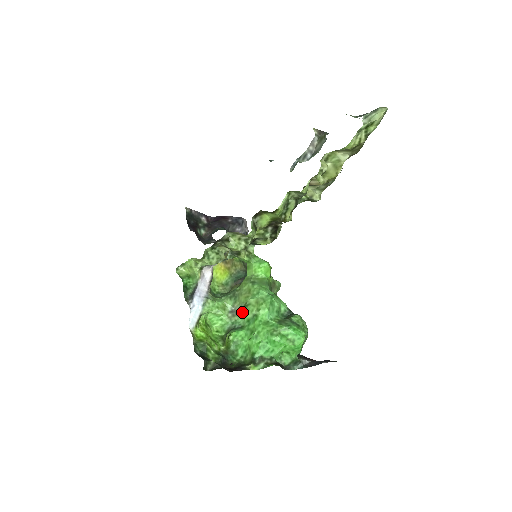
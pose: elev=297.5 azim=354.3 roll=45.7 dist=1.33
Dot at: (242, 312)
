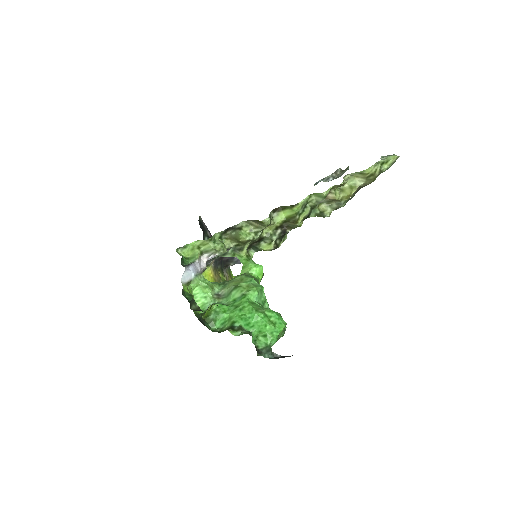
Dot at: (229, 294)
